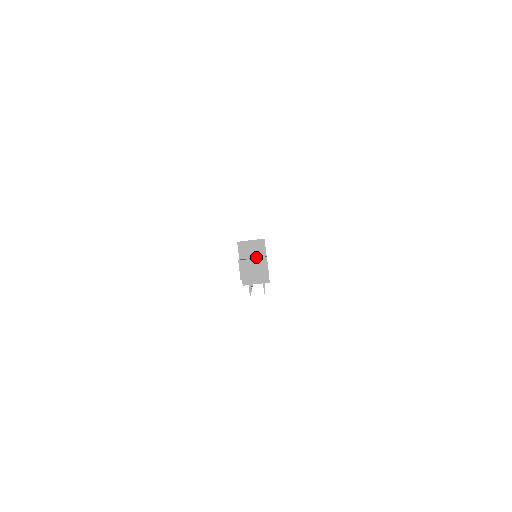
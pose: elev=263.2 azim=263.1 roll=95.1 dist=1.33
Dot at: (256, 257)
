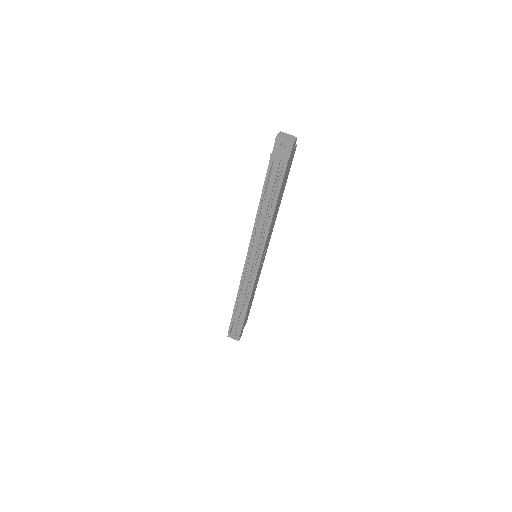
Dot at: occluded
